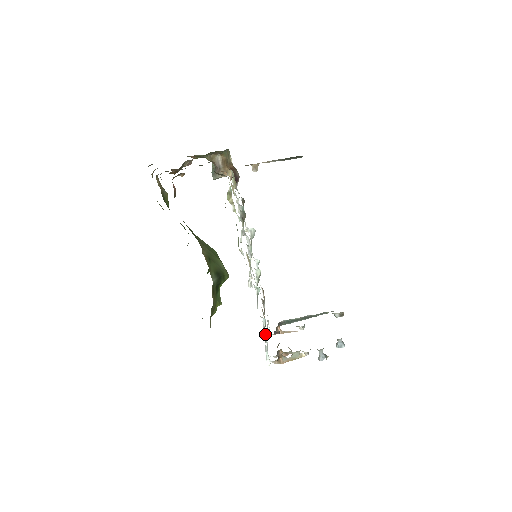
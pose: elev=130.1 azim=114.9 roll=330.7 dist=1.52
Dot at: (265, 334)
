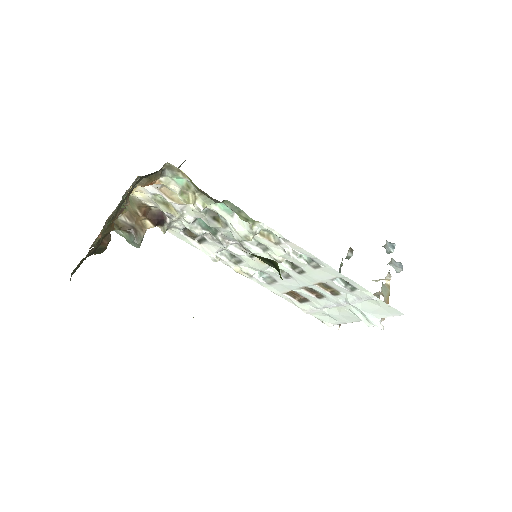
Dot at: (350, 297)
